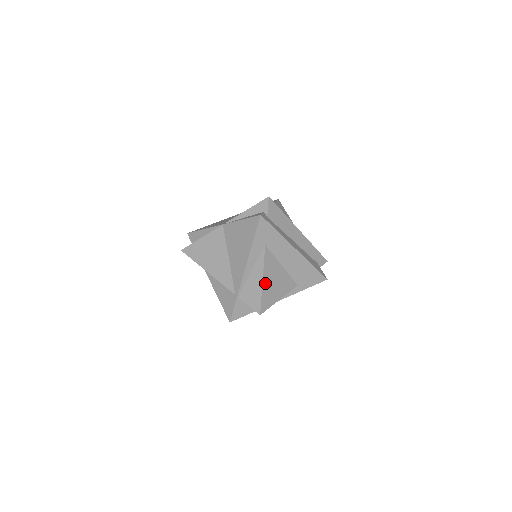
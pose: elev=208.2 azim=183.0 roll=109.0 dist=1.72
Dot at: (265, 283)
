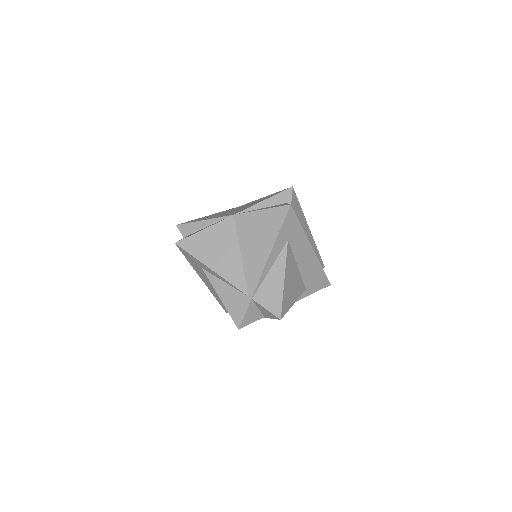
Dot at: (286, 283)
